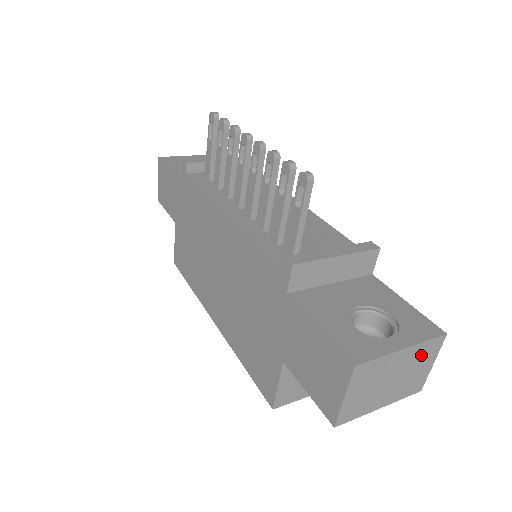
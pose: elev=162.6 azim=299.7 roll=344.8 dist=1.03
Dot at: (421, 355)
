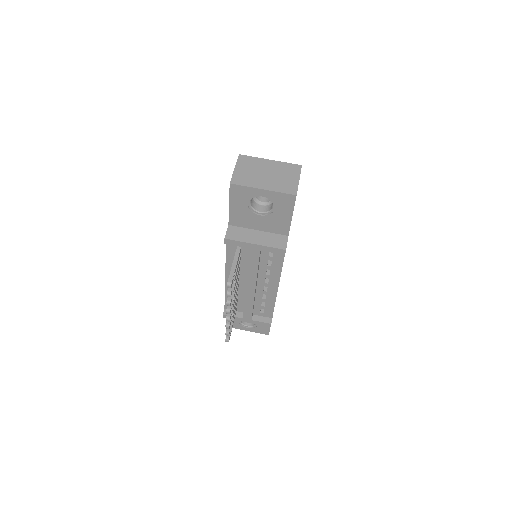
Dot at: occluded
